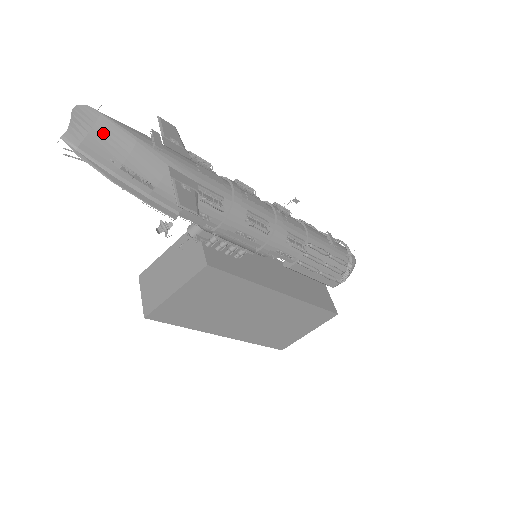
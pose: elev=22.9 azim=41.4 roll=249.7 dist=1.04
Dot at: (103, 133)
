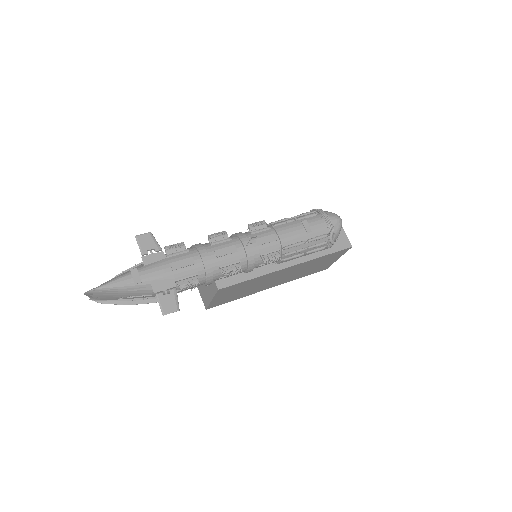
Dot at: (106, 294)
